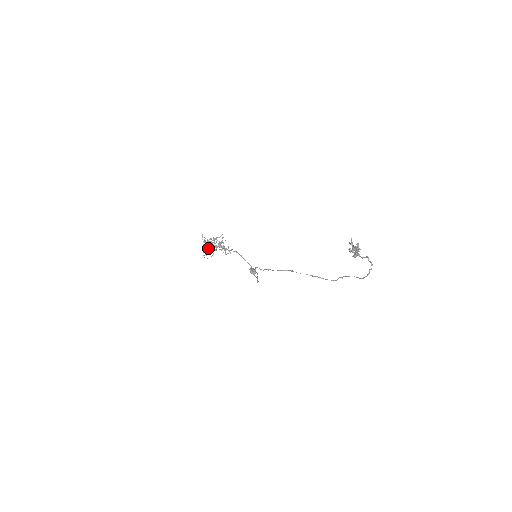
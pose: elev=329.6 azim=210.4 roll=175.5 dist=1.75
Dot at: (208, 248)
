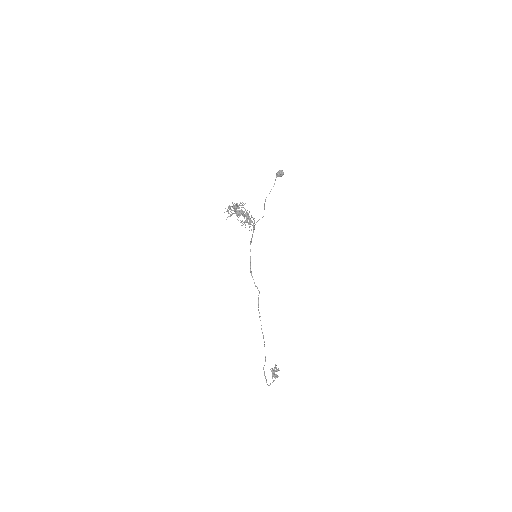
Dot at: (235, 209)
